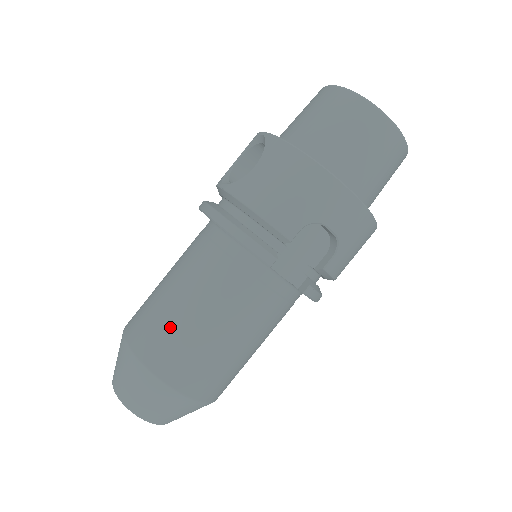
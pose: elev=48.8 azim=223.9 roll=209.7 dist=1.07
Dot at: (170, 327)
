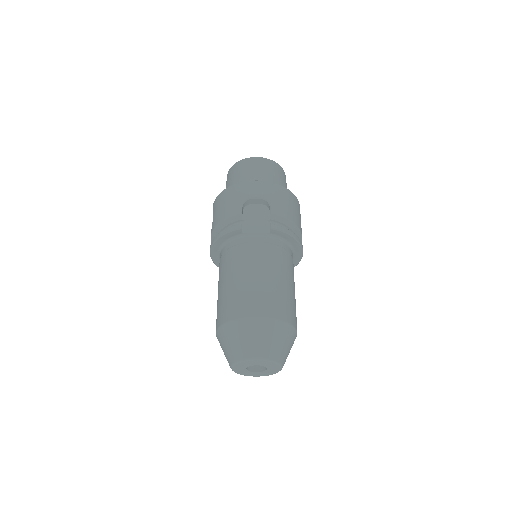
Dot at: (225, 297)
